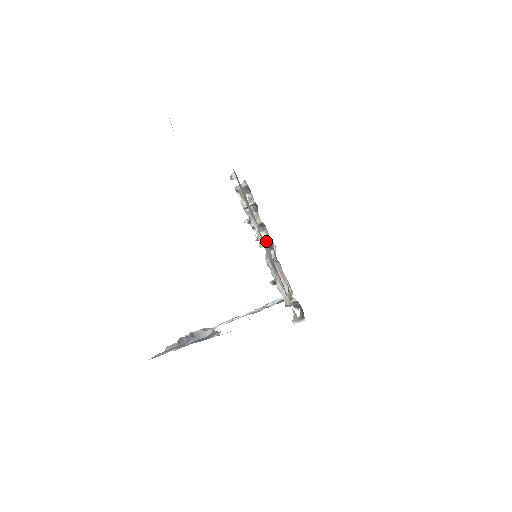
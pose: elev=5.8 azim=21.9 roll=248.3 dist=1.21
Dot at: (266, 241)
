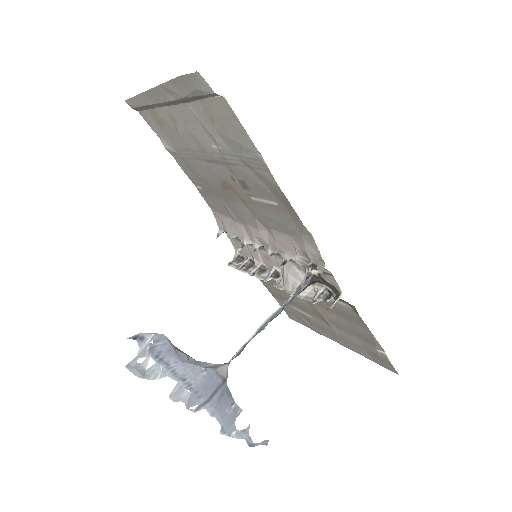
Dot at: (270, 272)
